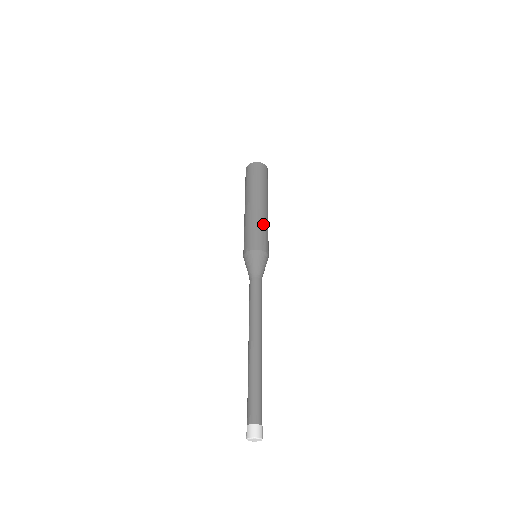
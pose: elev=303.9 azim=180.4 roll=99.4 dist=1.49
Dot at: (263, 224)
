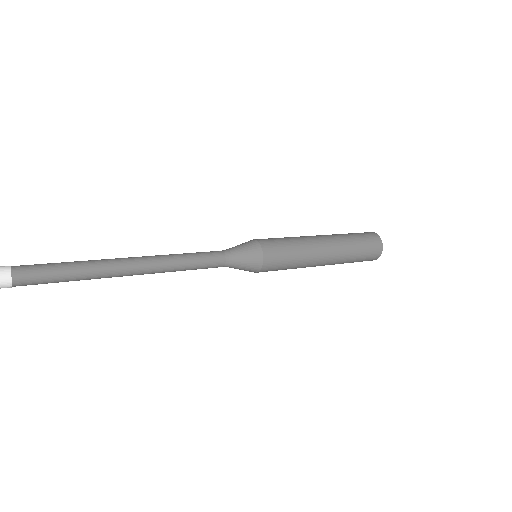
Dot at: (294, 238)
